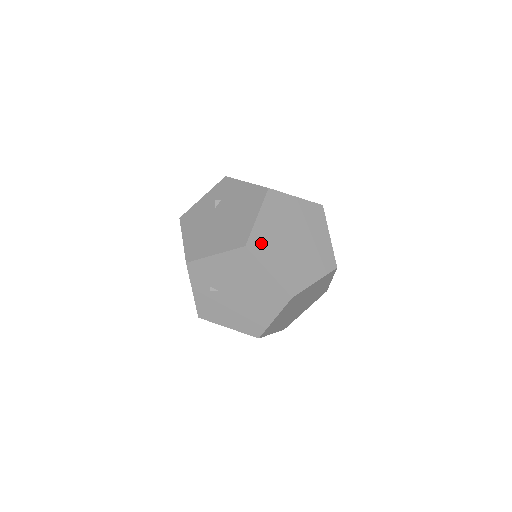
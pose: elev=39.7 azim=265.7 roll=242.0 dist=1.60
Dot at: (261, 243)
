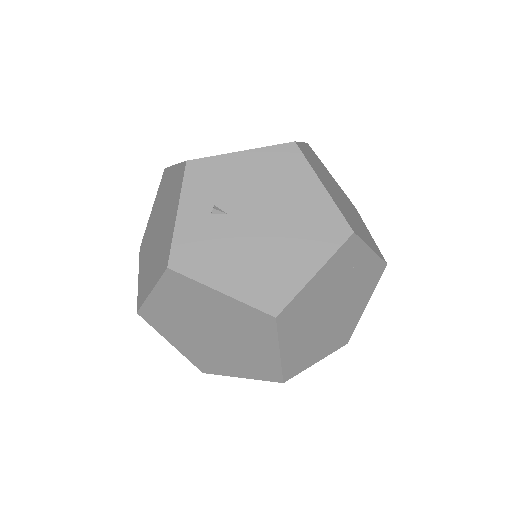
Dot at: (310, 159)
